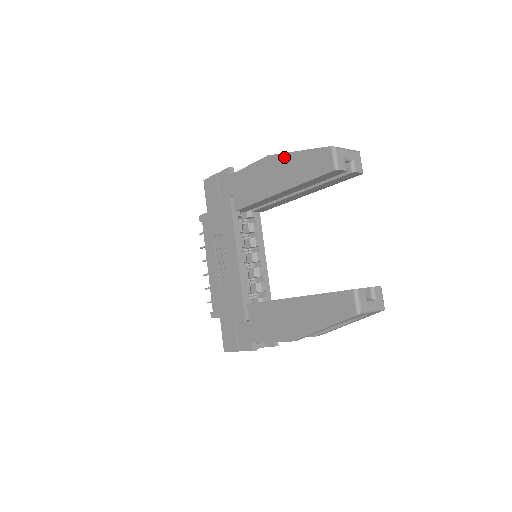
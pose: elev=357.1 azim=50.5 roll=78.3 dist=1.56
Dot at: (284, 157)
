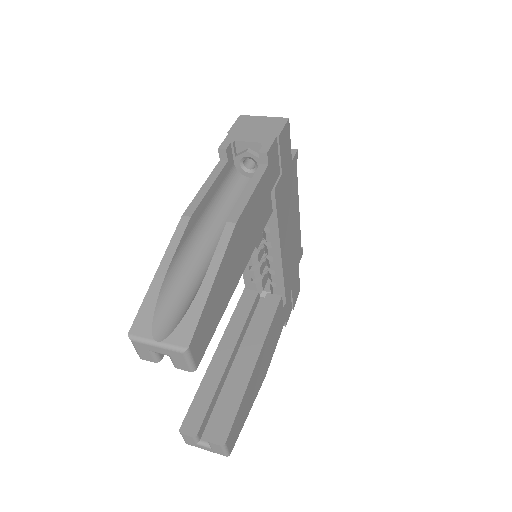
Dot at: (169, 250)
